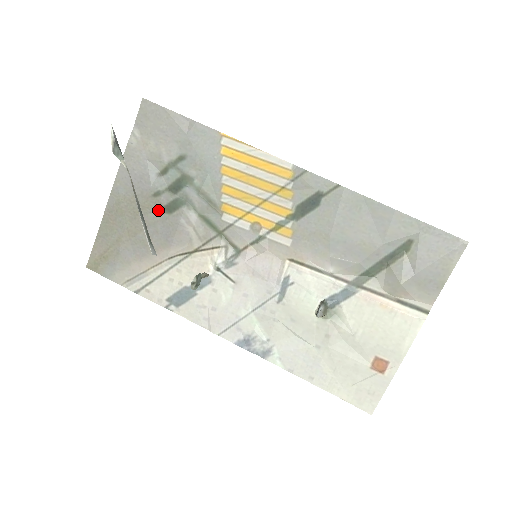
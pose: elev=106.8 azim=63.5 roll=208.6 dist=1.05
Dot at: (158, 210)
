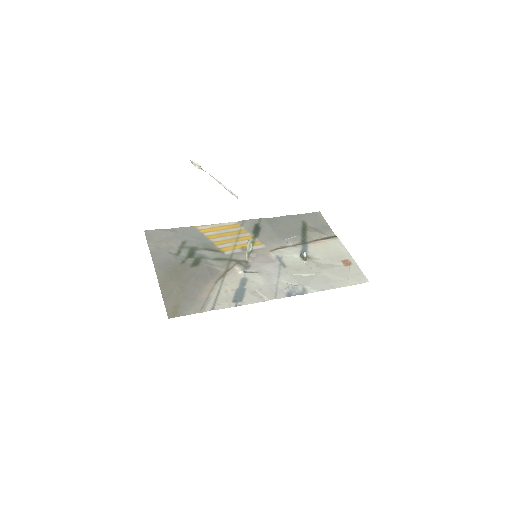
Dot at: (190, 268)
